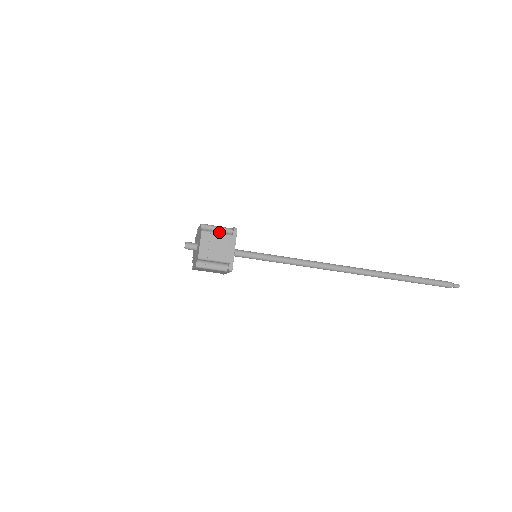
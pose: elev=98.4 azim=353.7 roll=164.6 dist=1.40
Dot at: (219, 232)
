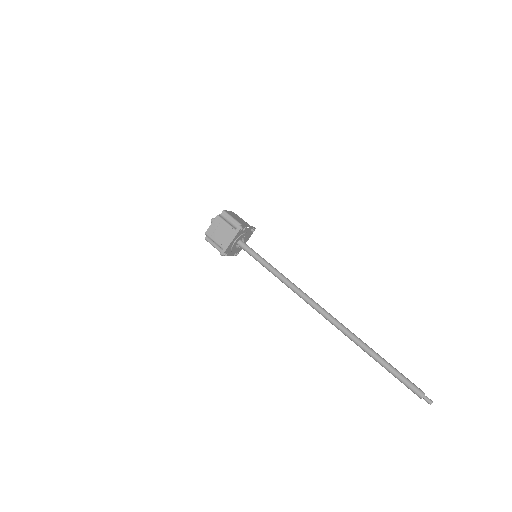
Dot at: (228, 223)
